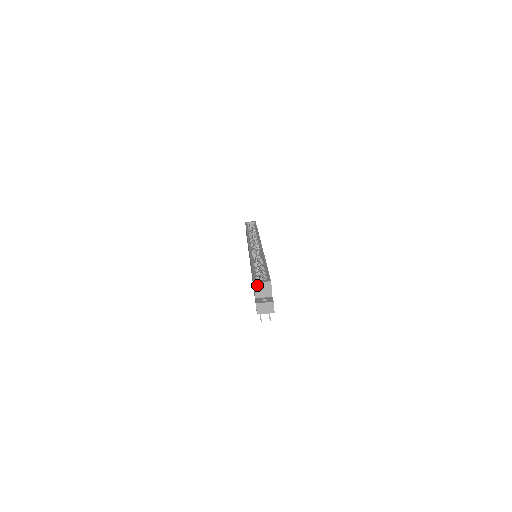
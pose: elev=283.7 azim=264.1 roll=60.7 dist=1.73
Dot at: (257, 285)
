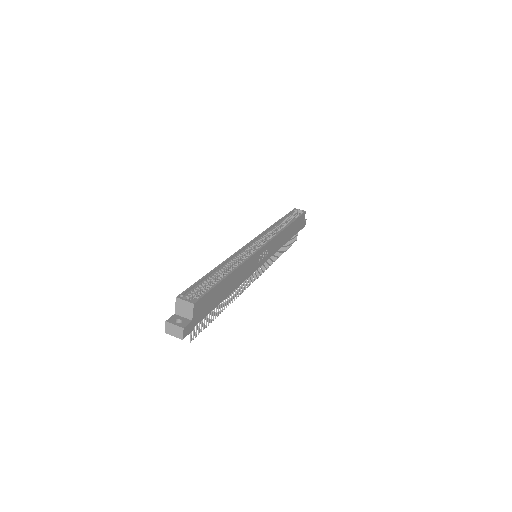
Dot at: (179, 301)
